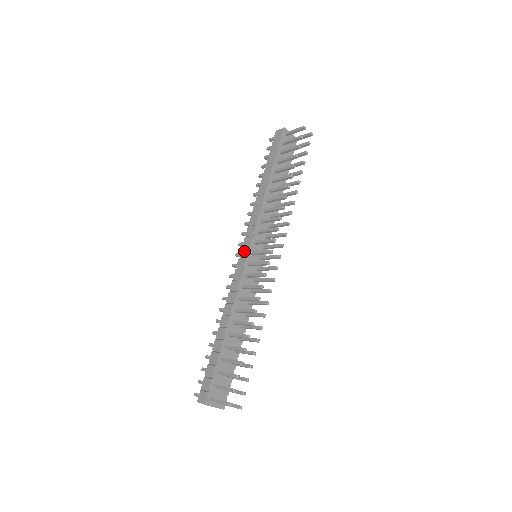
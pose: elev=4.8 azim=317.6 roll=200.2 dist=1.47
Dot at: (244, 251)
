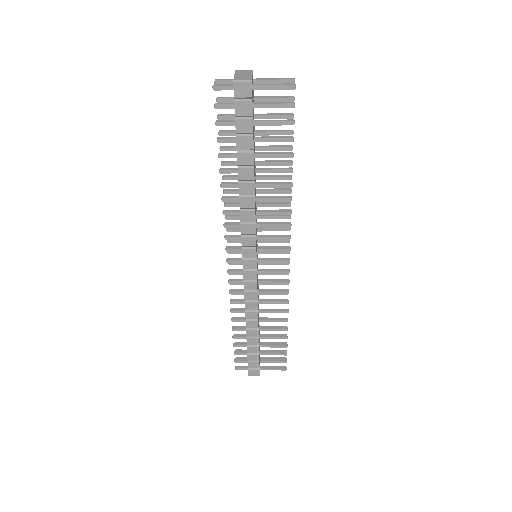
Dot at: (249, 265)
